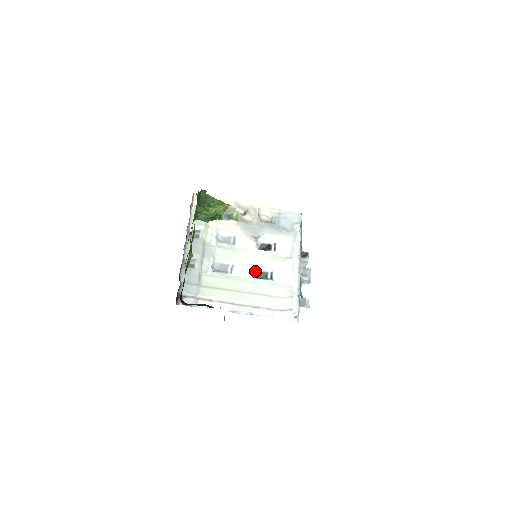
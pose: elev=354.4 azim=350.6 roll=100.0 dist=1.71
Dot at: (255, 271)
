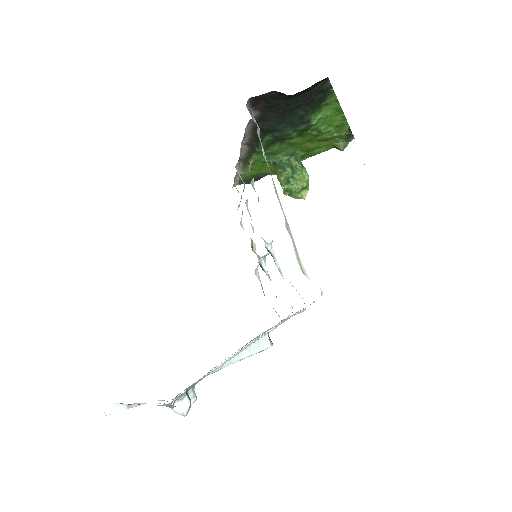
Dot at: occluded
